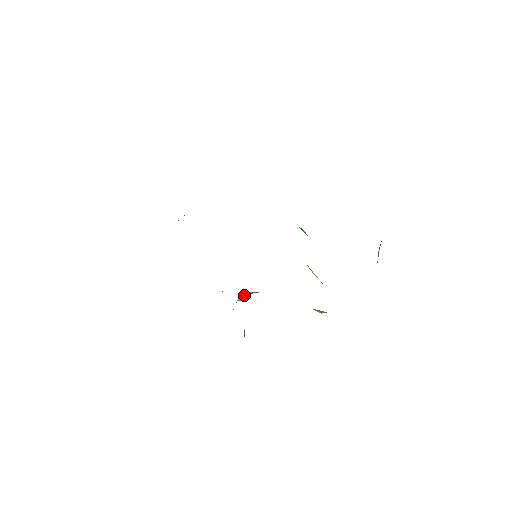
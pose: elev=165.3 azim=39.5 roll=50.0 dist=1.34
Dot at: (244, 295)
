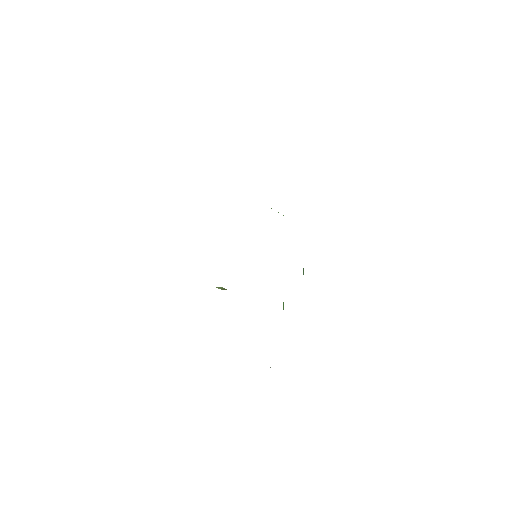
Dot at: (223, 288)
